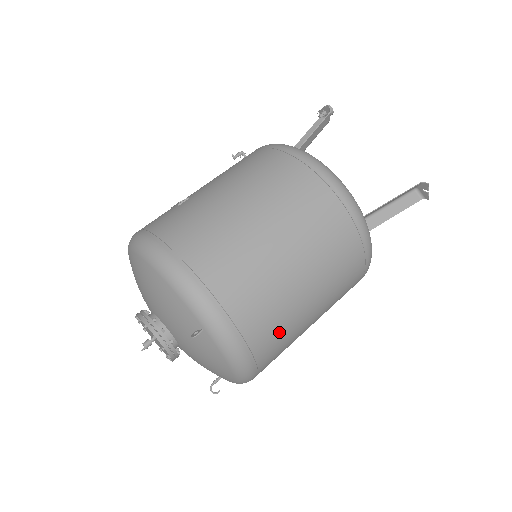
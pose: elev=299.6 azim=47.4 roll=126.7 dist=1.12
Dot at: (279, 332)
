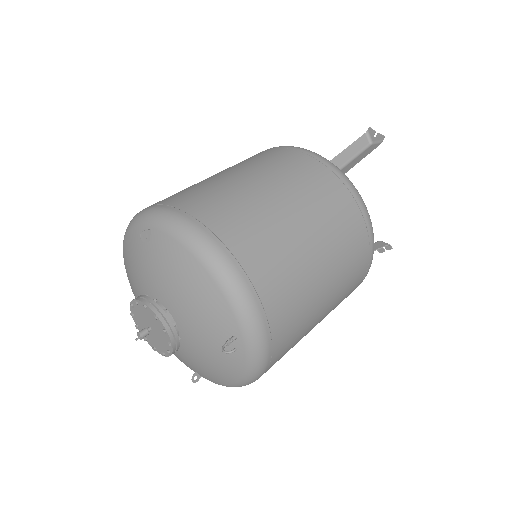
Dot at: (237, 212)
